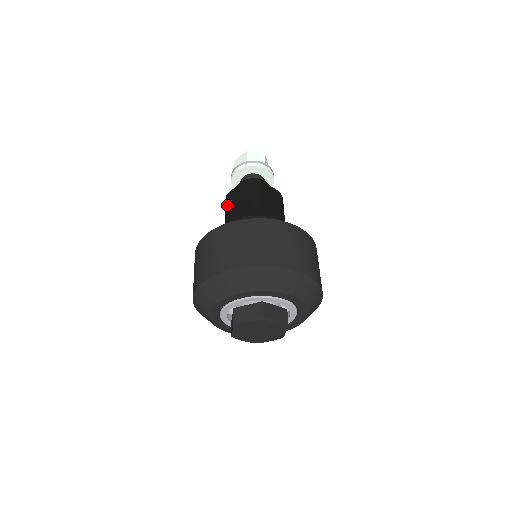
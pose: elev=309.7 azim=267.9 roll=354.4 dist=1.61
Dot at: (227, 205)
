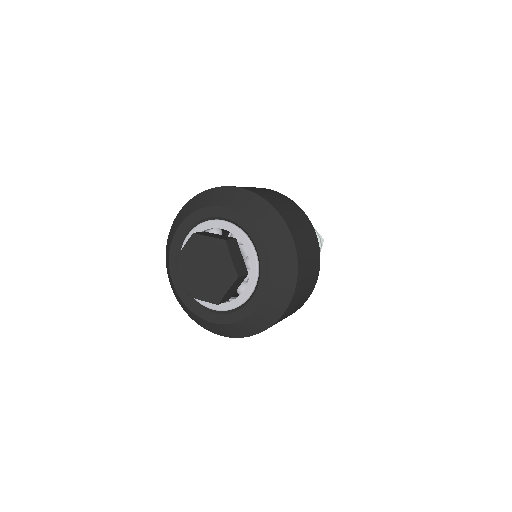
Dot at: occluded
